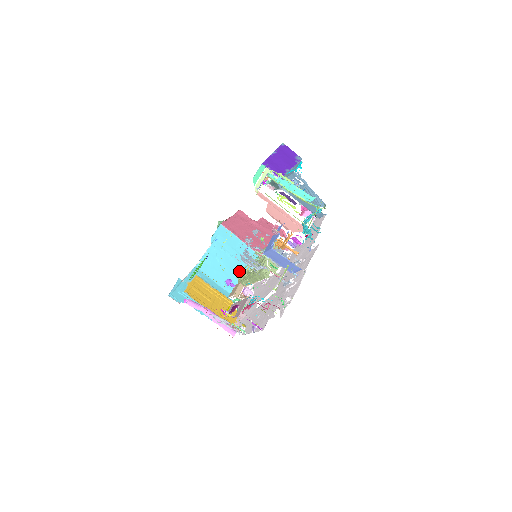
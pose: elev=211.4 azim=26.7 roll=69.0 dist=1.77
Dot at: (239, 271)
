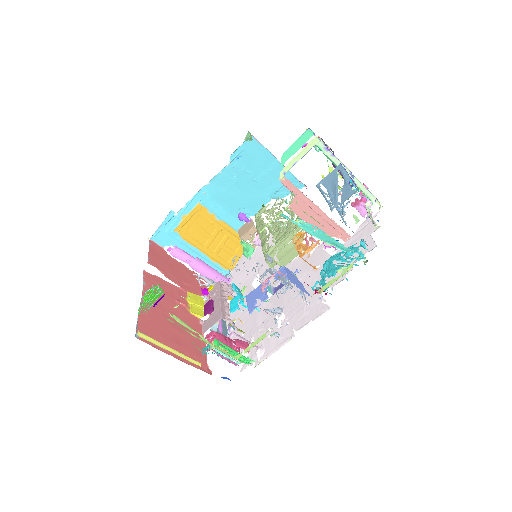
Dot at: (263, 199)
